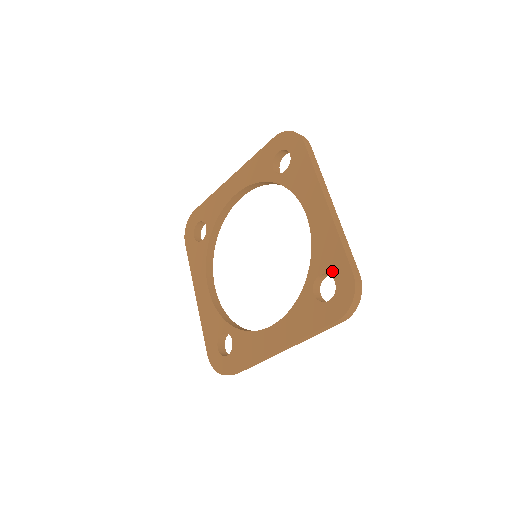
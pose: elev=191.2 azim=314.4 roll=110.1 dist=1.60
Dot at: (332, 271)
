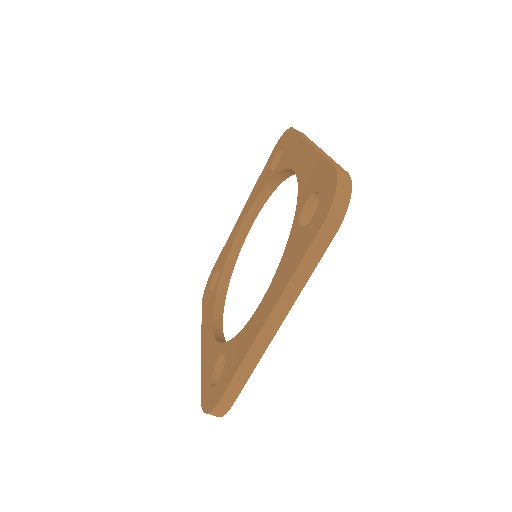
Dot at: (315, 187)
